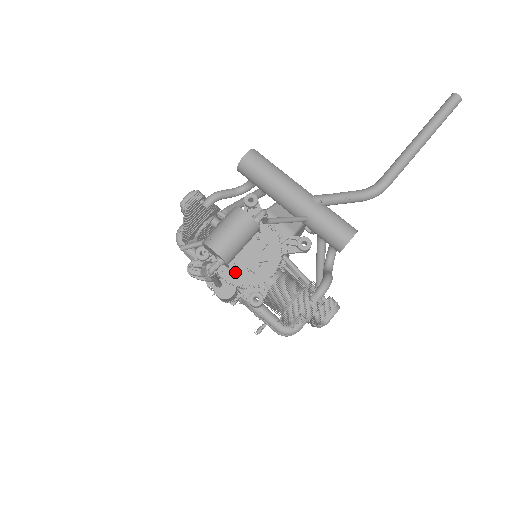
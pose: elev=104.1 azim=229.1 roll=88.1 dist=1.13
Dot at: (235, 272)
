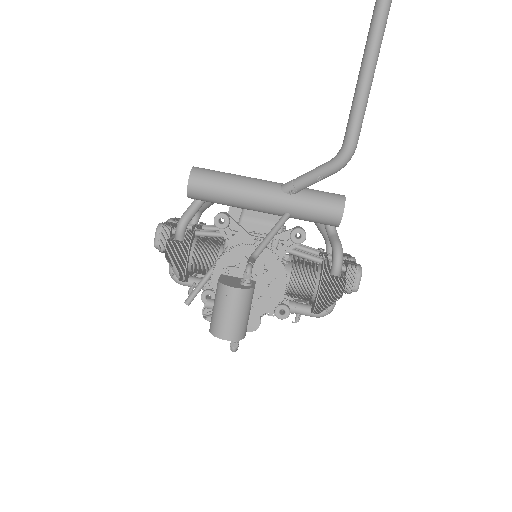
Dot at: occluded
